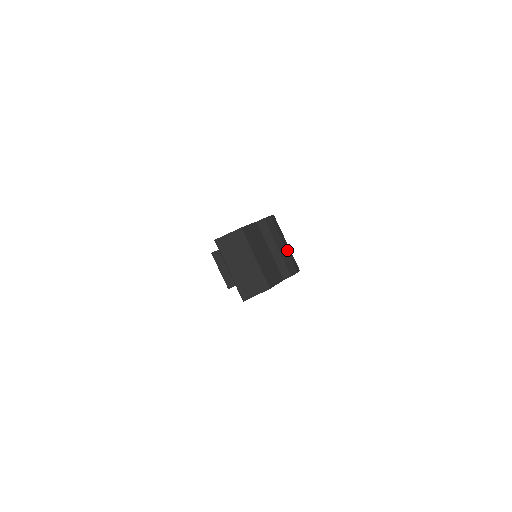
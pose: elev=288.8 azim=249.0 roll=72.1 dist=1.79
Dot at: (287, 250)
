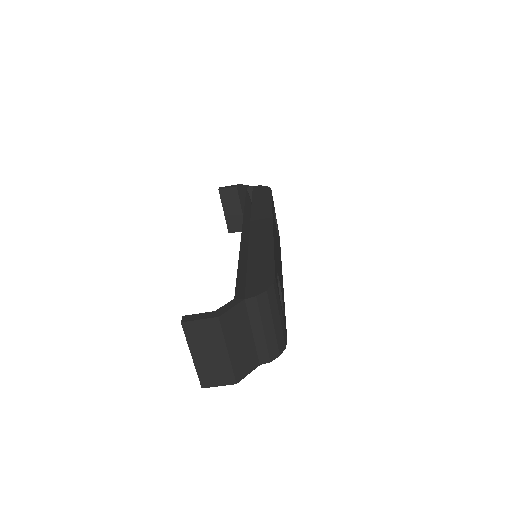
Dot at: (276, 330)
